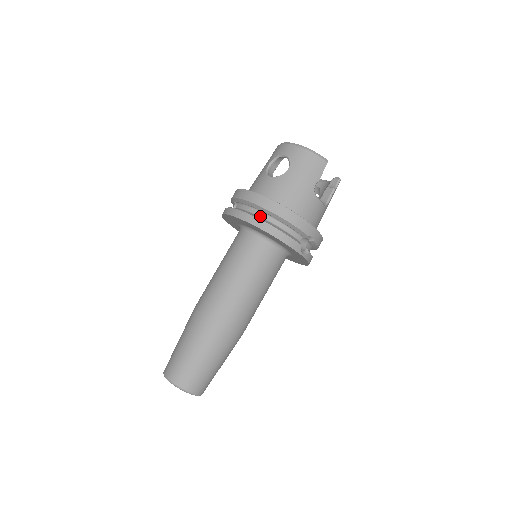
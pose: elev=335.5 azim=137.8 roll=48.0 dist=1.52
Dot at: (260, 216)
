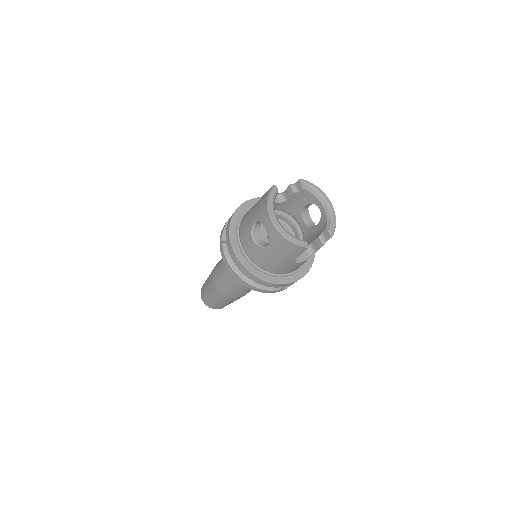
Dot at: occluded
